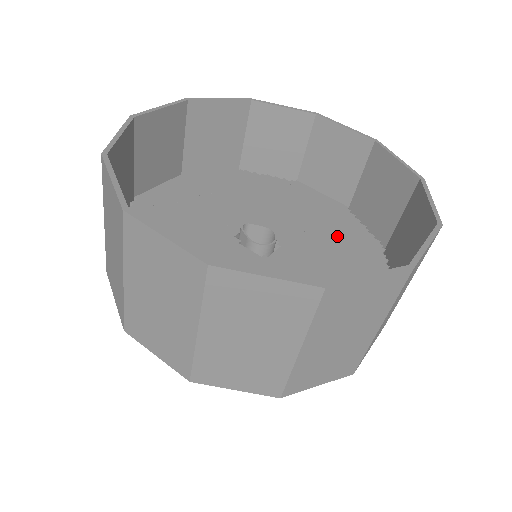
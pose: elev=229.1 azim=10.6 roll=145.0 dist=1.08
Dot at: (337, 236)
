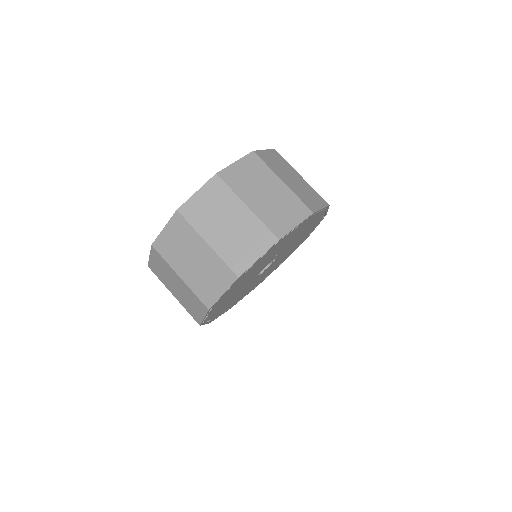
Dot at: occluded
